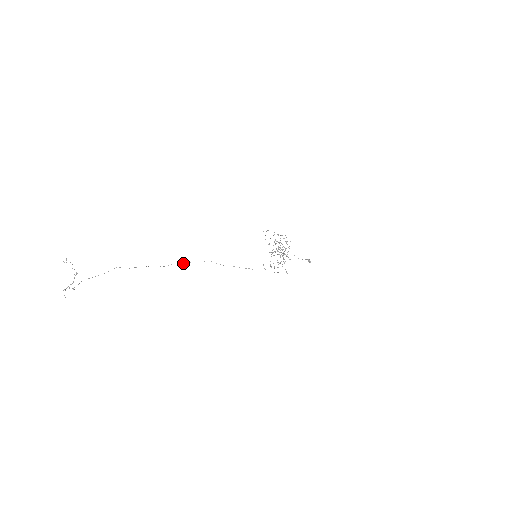
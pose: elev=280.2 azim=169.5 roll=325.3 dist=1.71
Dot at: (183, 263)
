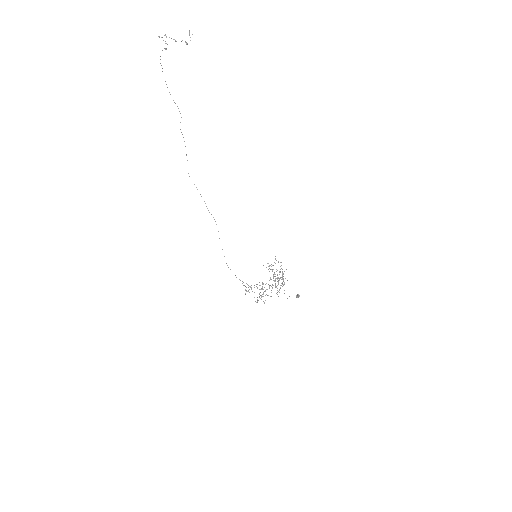
Dot at: occluded
